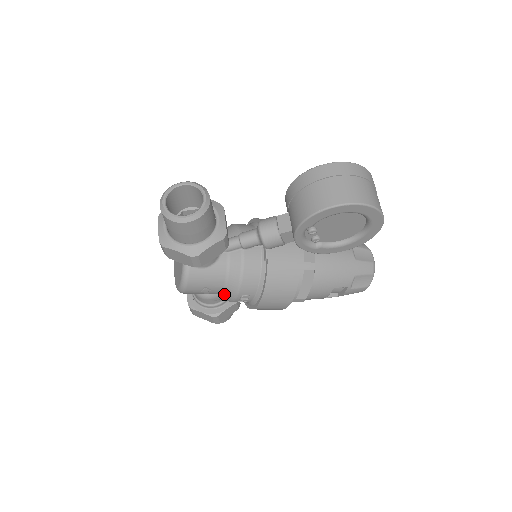
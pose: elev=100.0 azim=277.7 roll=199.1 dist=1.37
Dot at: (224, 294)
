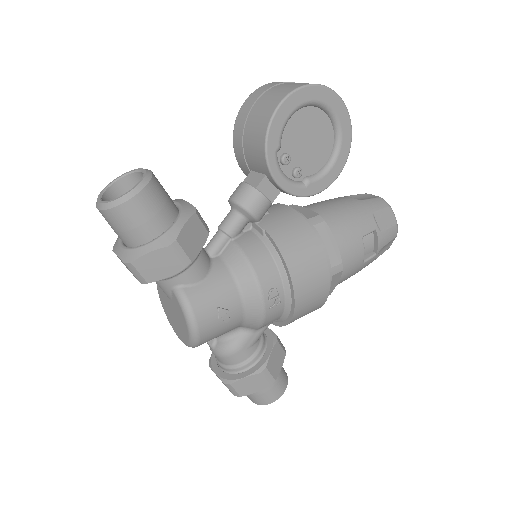
Dot at: (248, 310)
